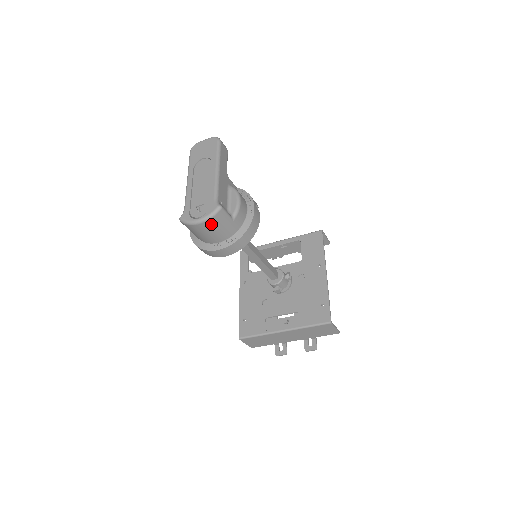
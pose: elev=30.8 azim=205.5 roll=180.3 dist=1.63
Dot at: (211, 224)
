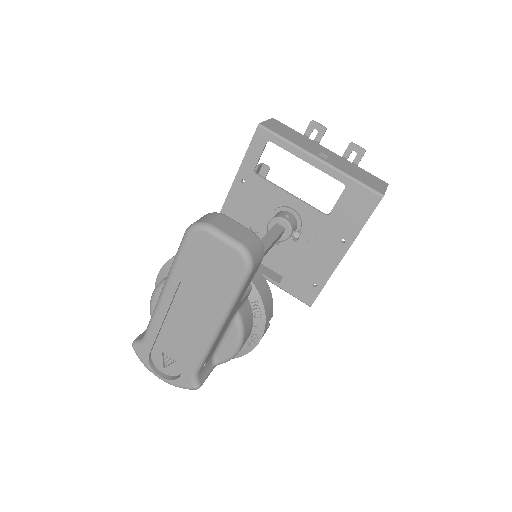
Dot at: occluded
